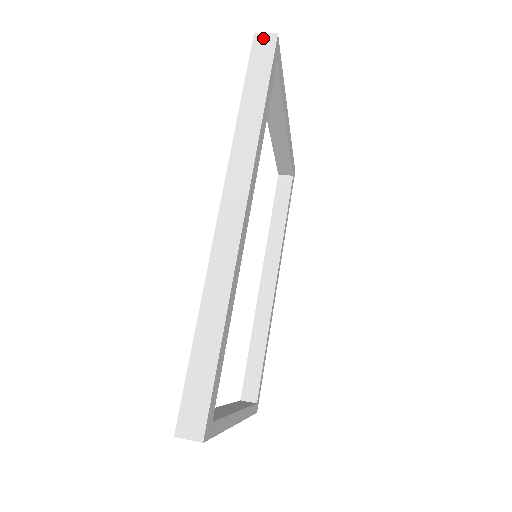
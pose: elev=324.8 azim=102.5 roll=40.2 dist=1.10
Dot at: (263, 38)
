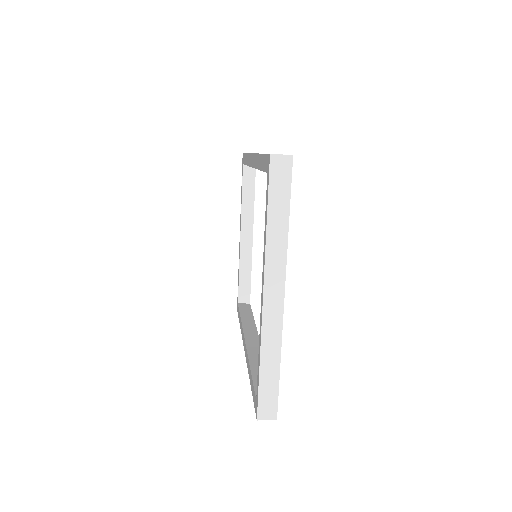
Dot at: occluded
